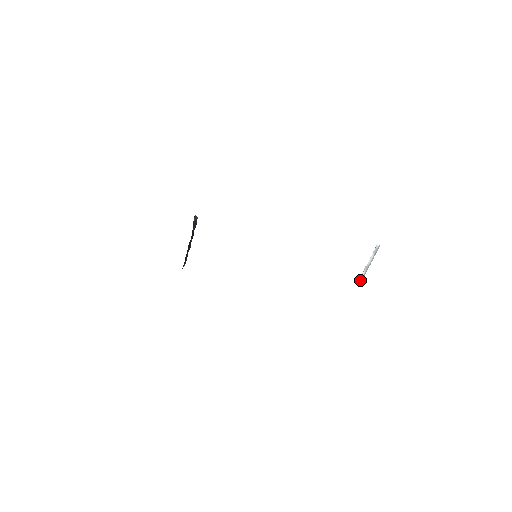
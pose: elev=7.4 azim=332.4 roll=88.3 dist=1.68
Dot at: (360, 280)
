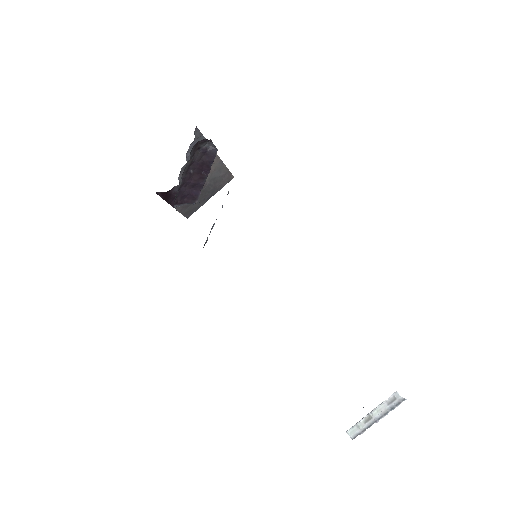
Dot at: (353, 432)
